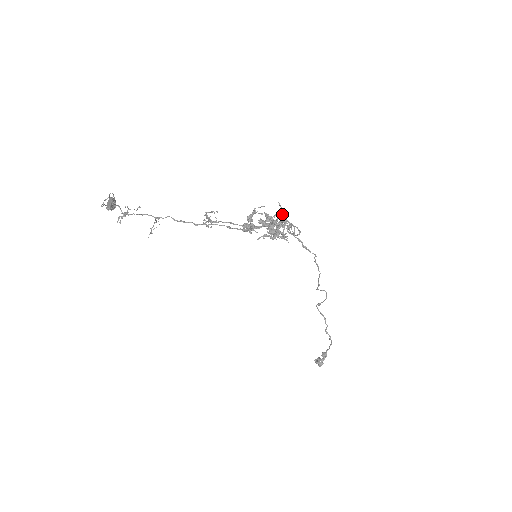
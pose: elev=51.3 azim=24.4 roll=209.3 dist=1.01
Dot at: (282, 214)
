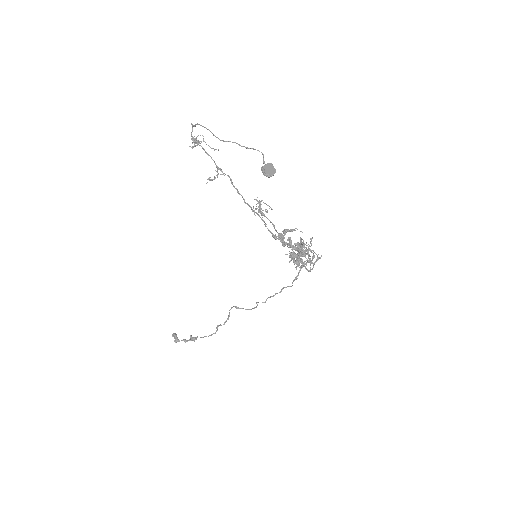
Dot at: occluded
